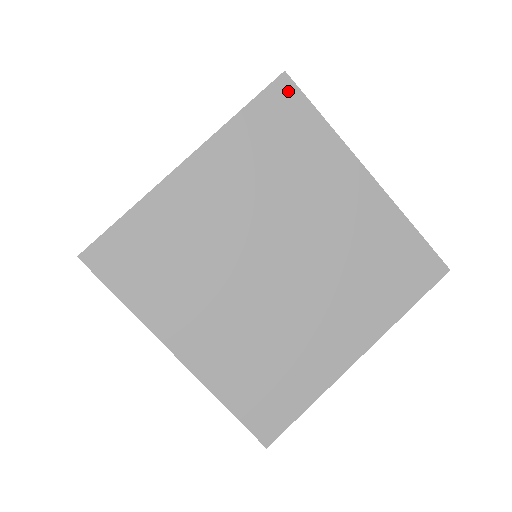
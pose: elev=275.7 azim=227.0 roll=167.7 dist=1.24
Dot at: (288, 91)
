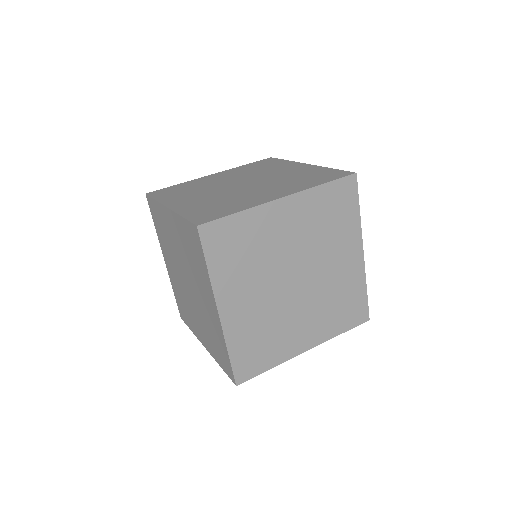
Dot at: (271, 159)
